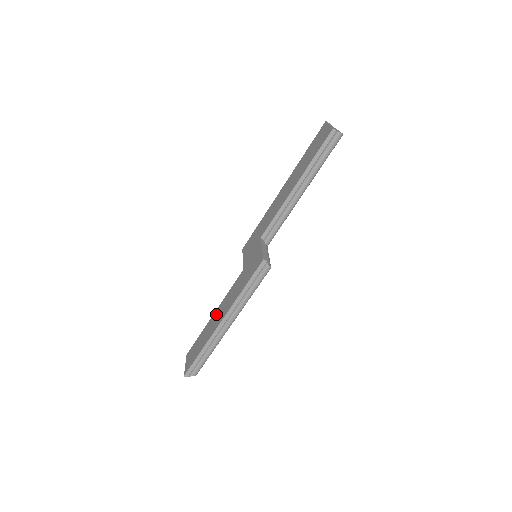
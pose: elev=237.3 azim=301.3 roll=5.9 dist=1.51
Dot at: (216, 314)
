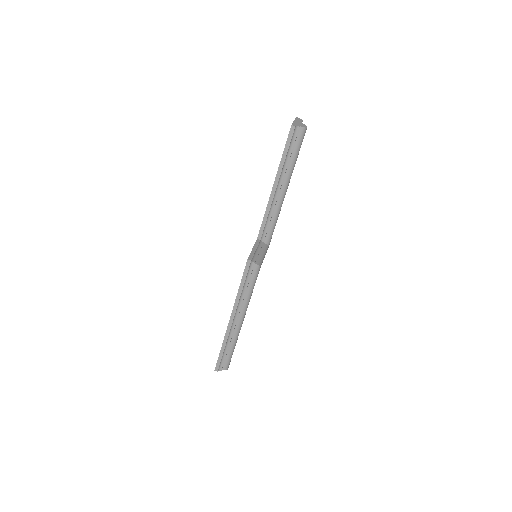
Dot at: occluded
